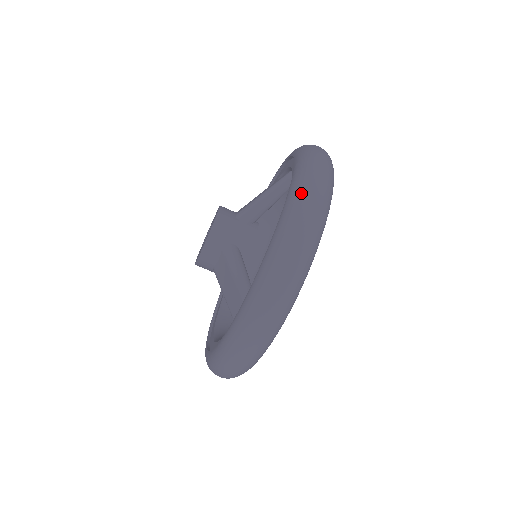
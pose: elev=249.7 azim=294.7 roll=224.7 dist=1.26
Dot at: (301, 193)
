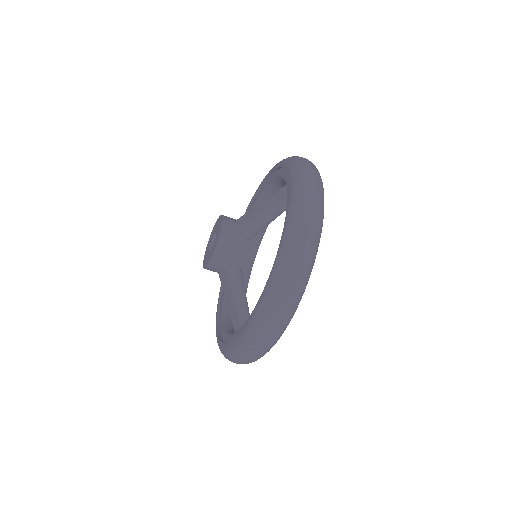
Dot at: (286, 264)
